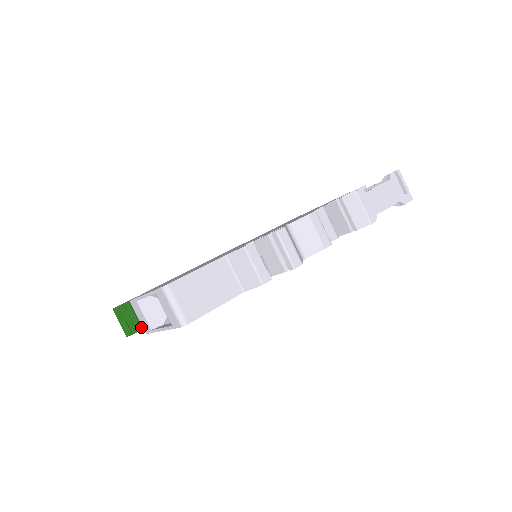
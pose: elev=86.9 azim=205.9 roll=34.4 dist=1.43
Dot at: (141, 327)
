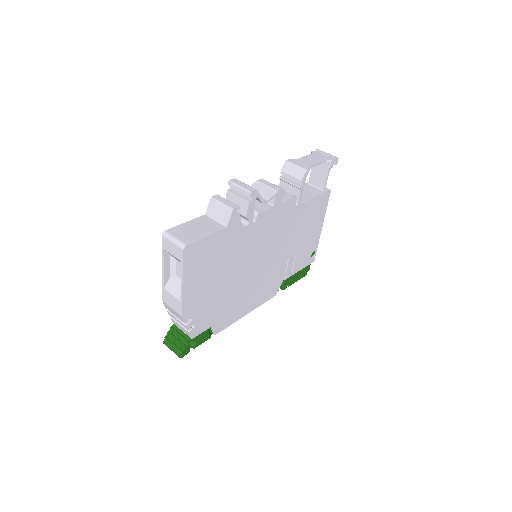
Dot at: (187, 340)
